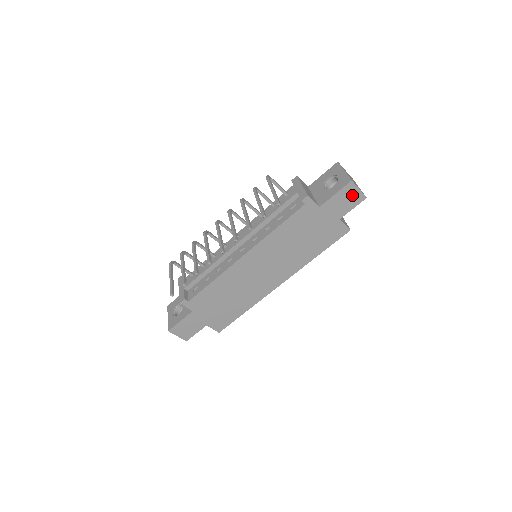
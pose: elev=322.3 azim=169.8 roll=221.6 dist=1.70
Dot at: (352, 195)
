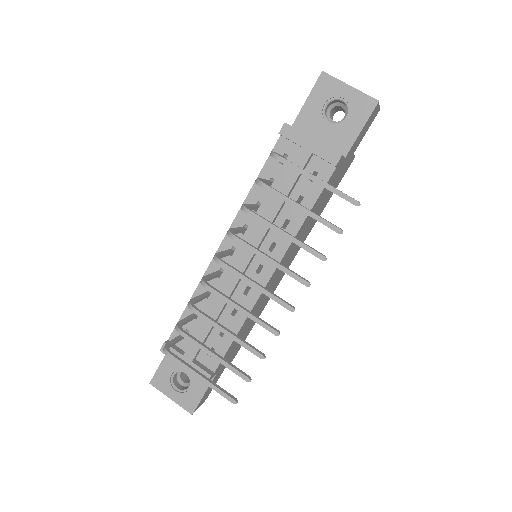
Dot at: (372, 118)
